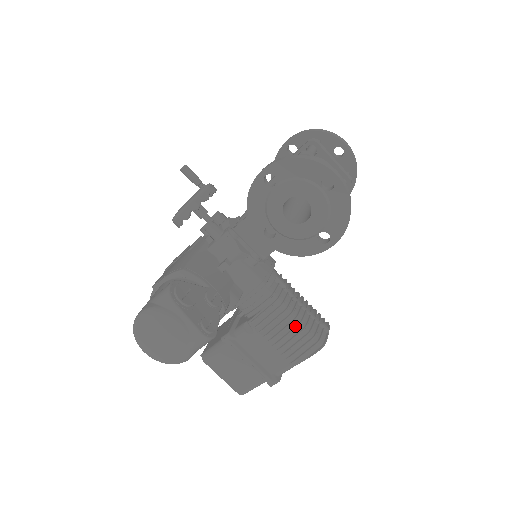
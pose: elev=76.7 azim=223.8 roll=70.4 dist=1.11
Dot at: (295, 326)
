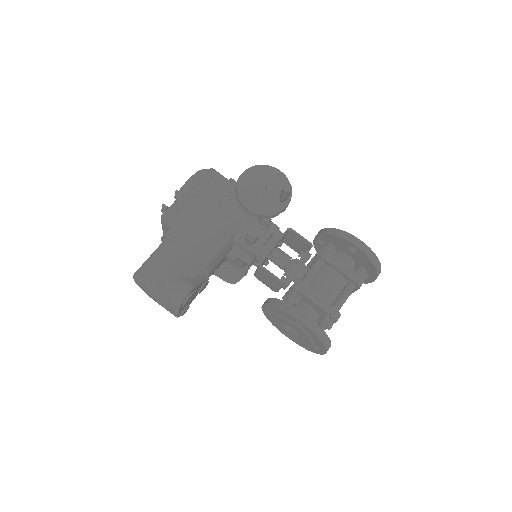
Dot at: (231, 275)
